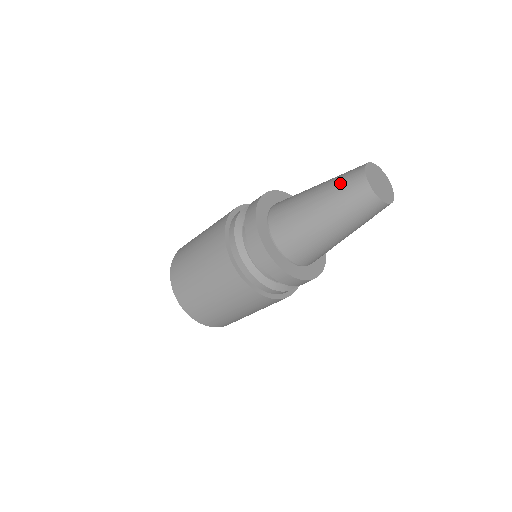
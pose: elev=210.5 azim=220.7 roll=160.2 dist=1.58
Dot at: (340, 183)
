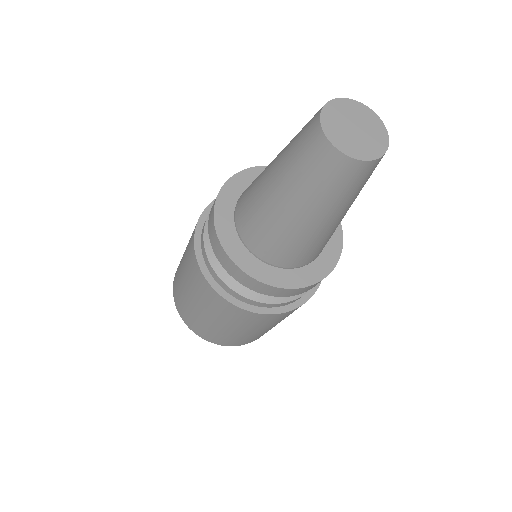
Dot at: (295, 153)
